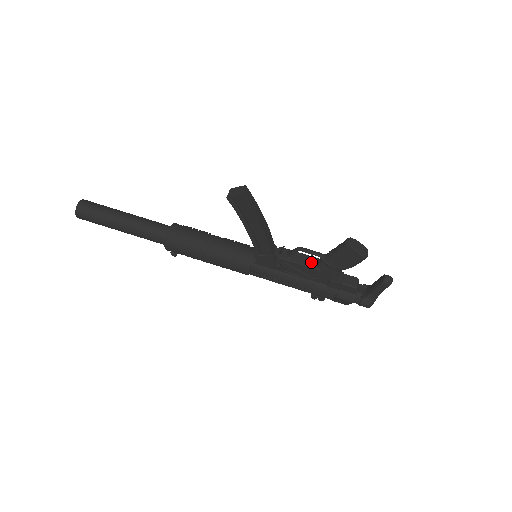
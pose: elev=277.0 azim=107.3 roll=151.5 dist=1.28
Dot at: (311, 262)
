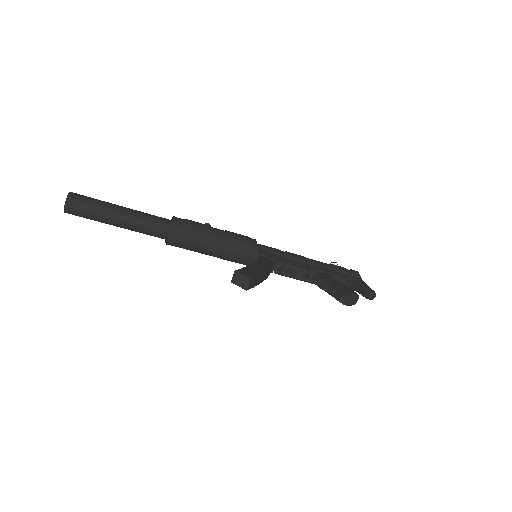
Dot at: (307, 277)
